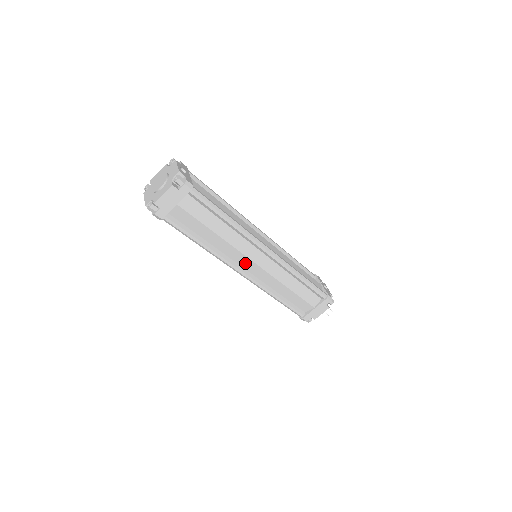
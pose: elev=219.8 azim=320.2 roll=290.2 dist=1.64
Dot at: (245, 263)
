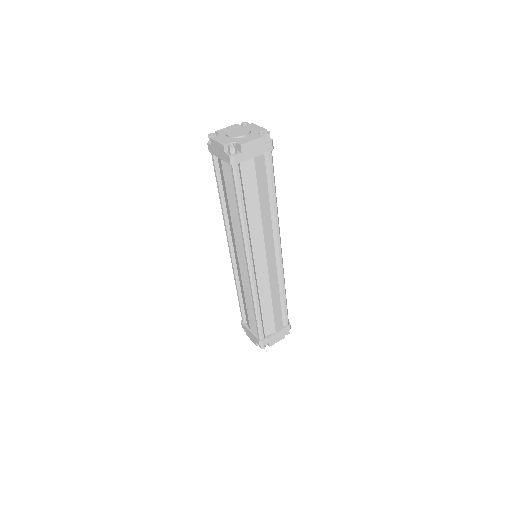
Dot at: (258, 254)
